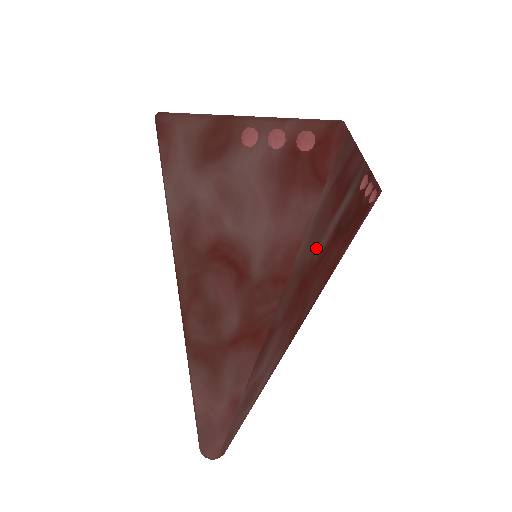
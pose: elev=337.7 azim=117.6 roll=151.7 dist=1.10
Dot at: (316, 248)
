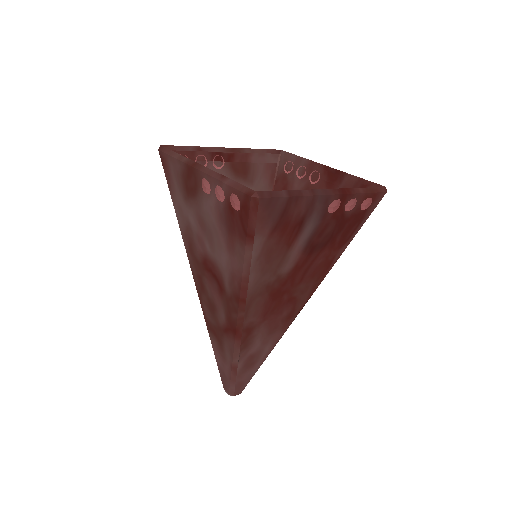
Dot at: (279, 271)
